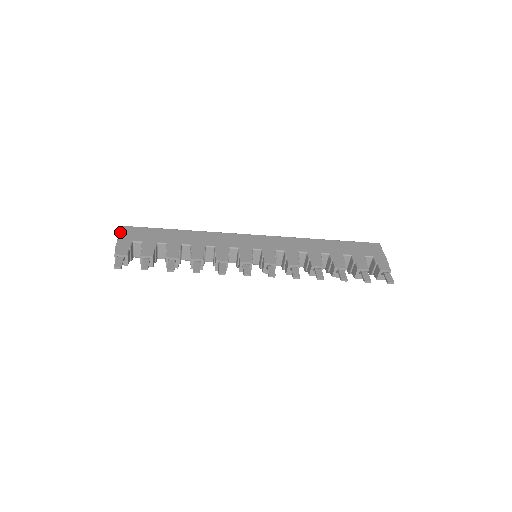
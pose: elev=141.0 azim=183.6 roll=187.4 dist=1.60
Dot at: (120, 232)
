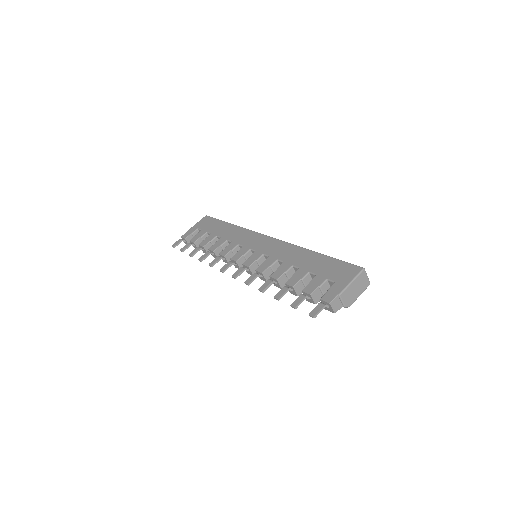
Dot at: (200, 220)
